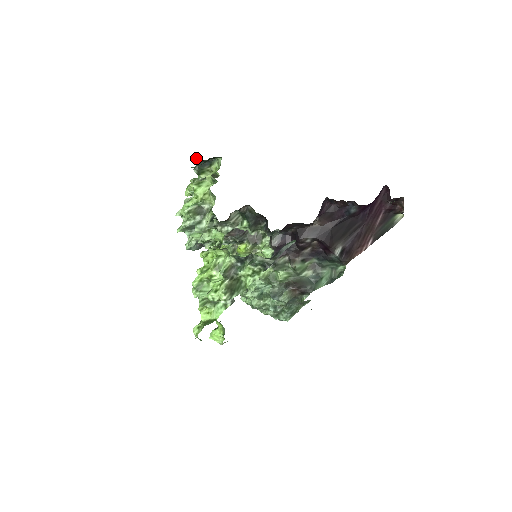
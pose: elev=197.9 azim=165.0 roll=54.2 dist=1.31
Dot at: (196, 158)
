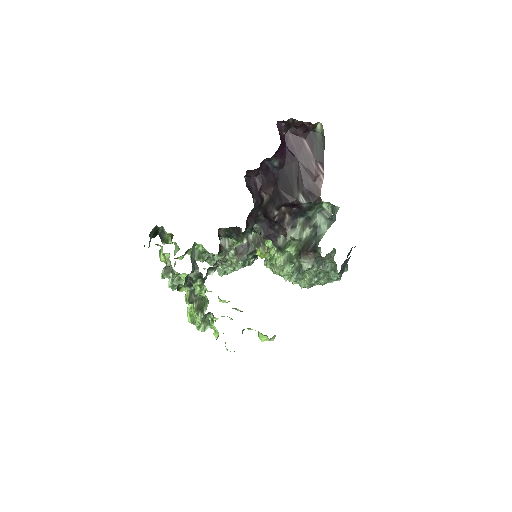
Dot at: occluded
